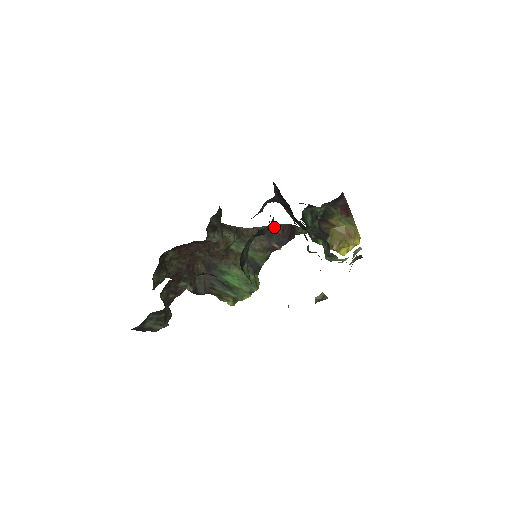
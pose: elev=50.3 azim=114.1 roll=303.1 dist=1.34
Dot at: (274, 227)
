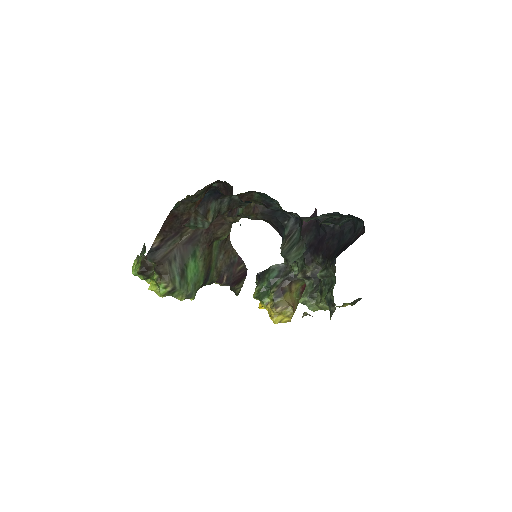
Dot at: (240, 261)
